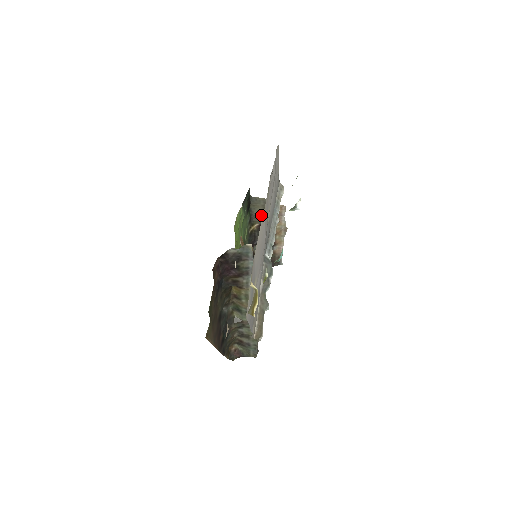
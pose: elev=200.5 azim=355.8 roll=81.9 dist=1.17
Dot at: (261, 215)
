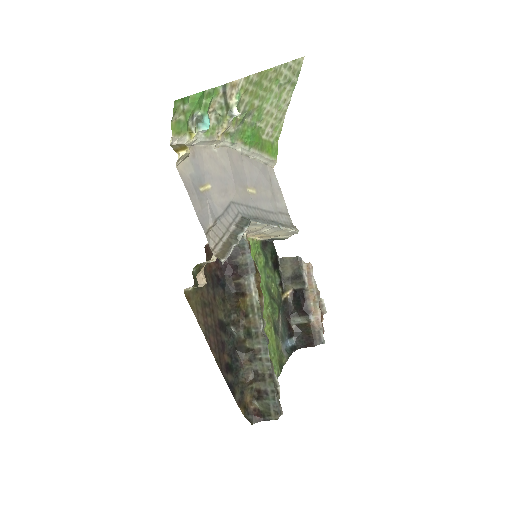
Dot at: (291, 278)
